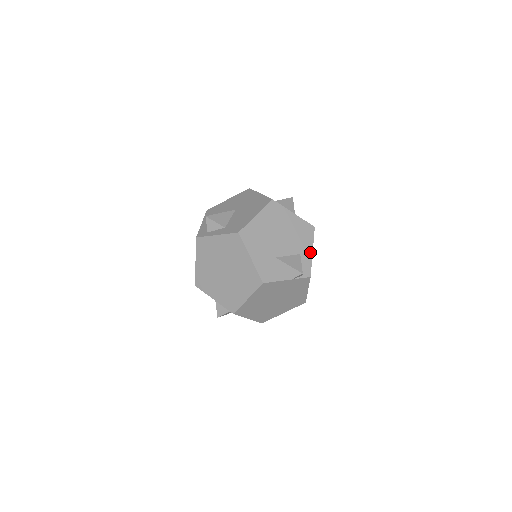
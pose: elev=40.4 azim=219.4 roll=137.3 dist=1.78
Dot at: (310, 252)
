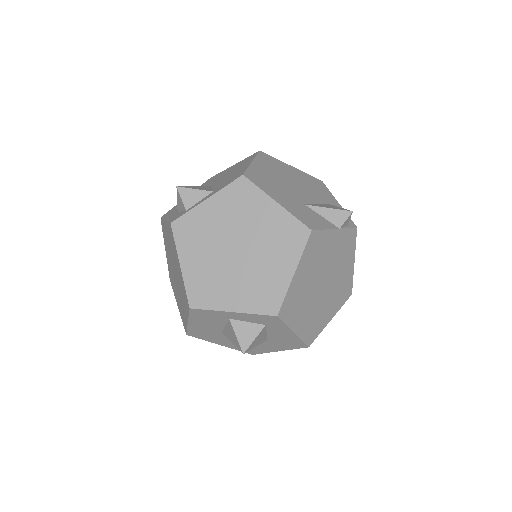
Dot at: (336, 203)
